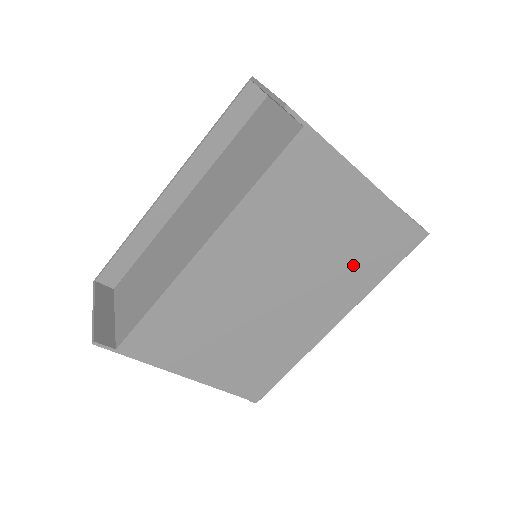
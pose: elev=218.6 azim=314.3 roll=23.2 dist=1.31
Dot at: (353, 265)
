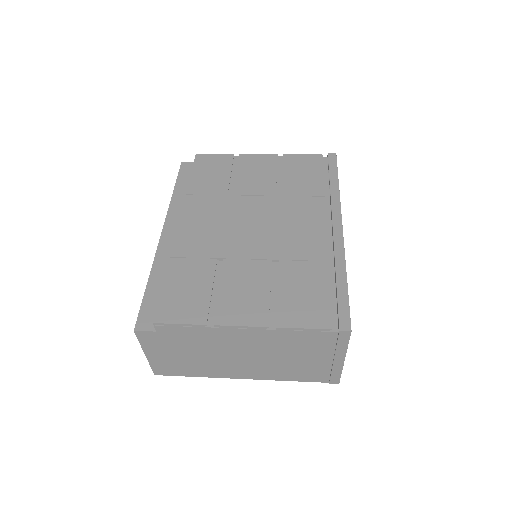
Dot at: occluded
